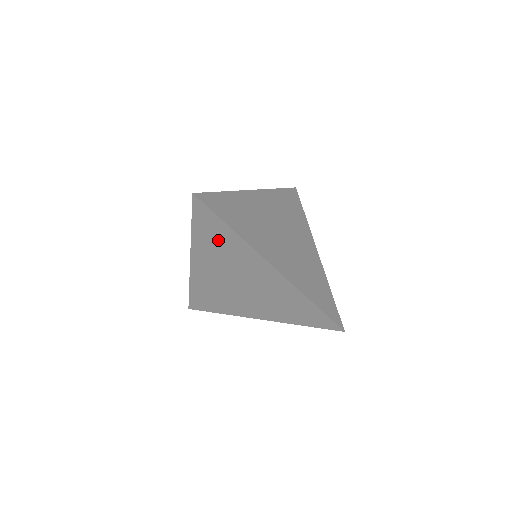
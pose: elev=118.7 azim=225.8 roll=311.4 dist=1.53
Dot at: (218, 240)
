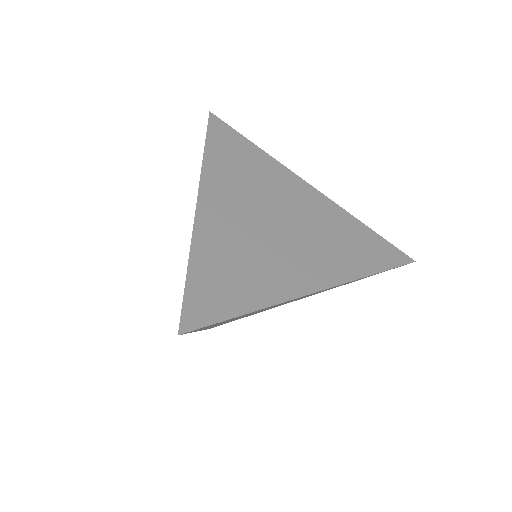
Dot at: occluded
